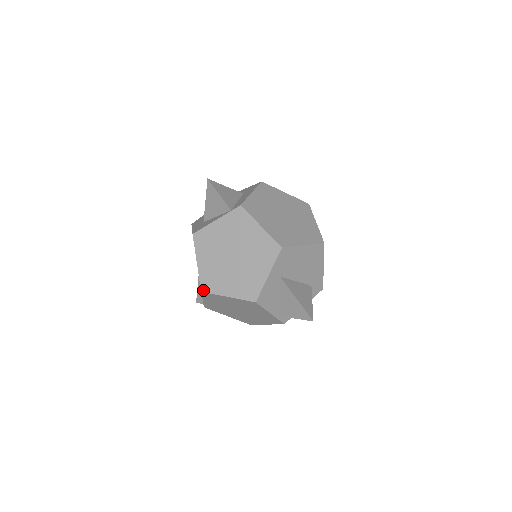
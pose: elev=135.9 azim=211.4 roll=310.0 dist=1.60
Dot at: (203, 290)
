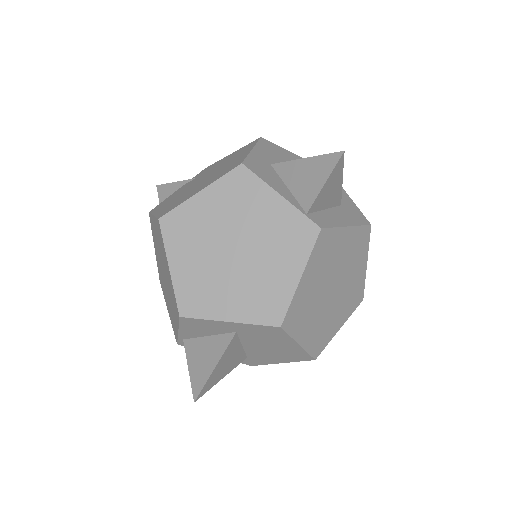
Dot at: (162, 221)
